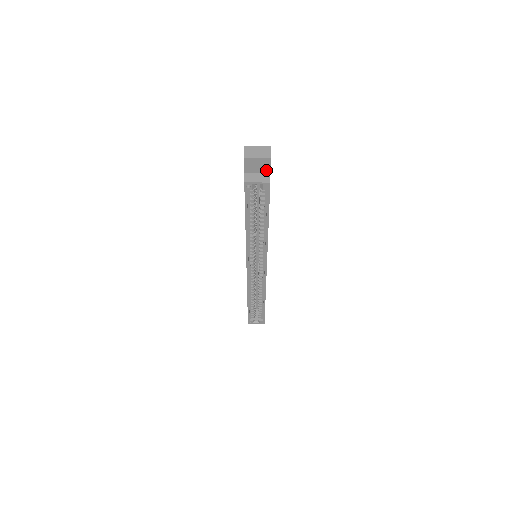
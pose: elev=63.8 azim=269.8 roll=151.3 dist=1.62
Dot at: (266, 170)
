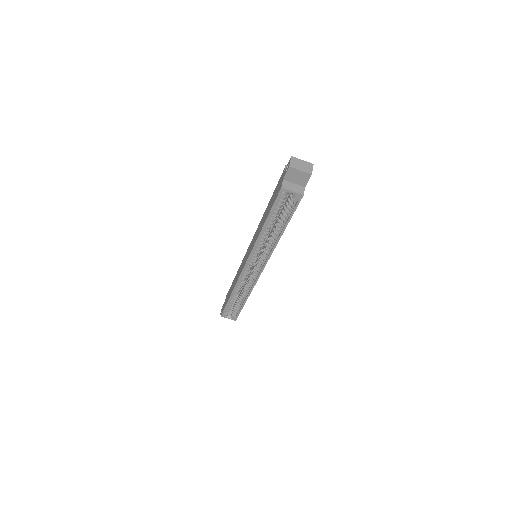
Dot at: (303, 183)
